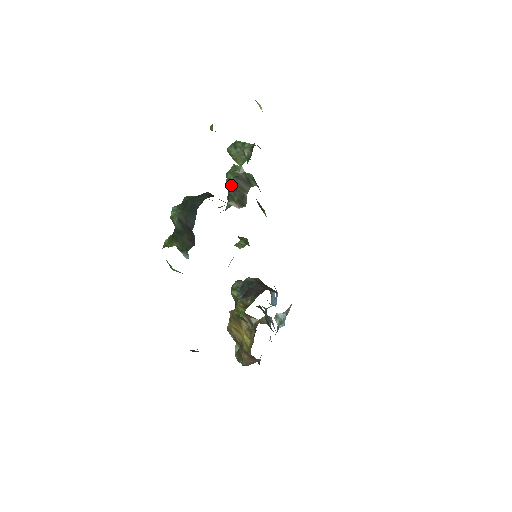
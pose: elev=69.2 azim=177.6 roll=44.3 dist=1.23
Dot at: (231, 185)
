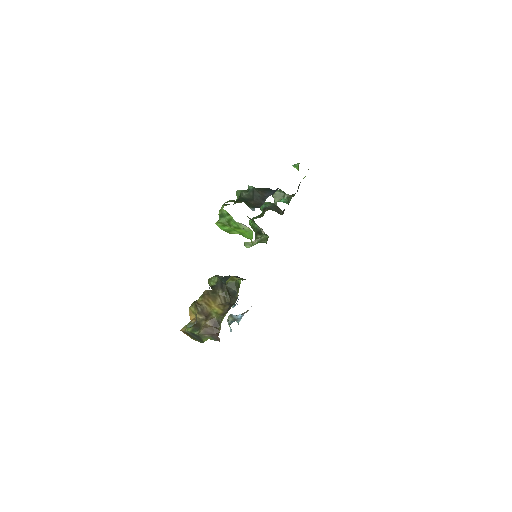
Dot at: (270, 205)
